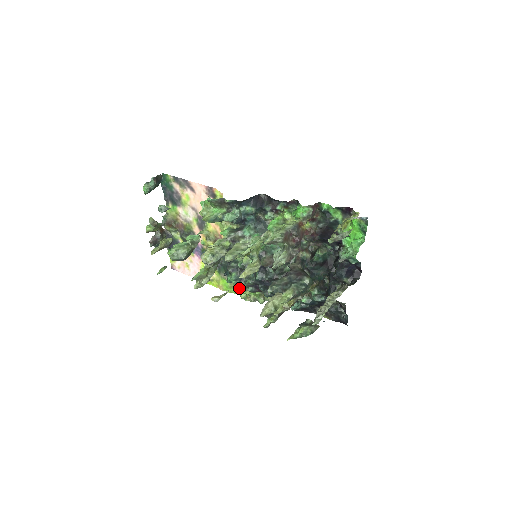
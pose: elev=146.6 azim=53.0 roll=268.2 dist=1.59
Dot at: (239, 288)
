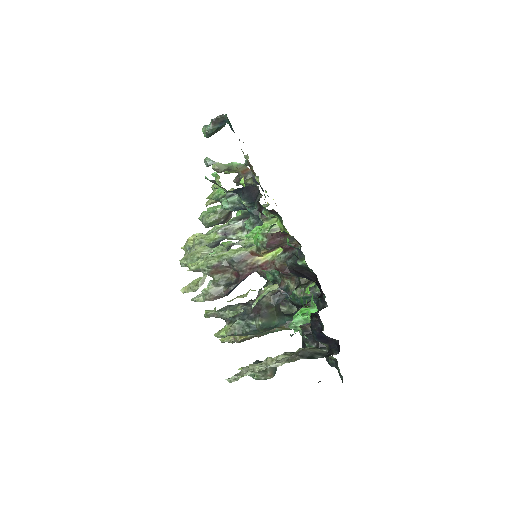
Dot at: occluded
